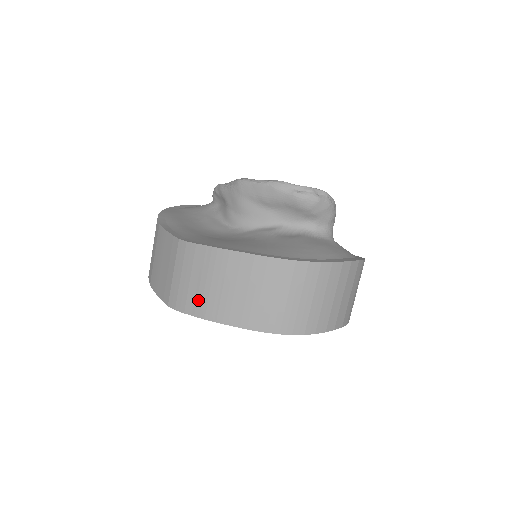
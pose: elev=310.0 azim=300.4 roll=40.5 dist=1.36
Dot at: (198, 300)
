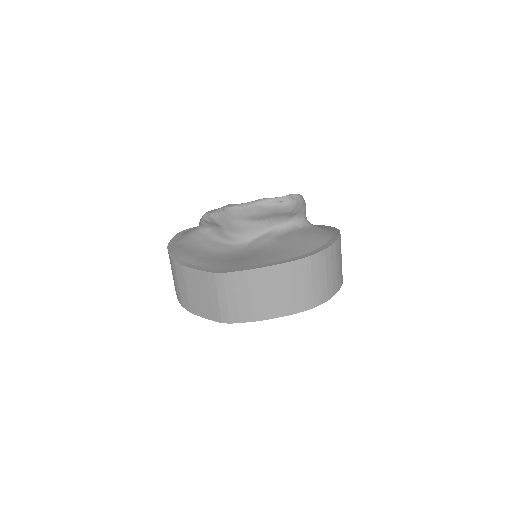
Dot at: (248, 310)
